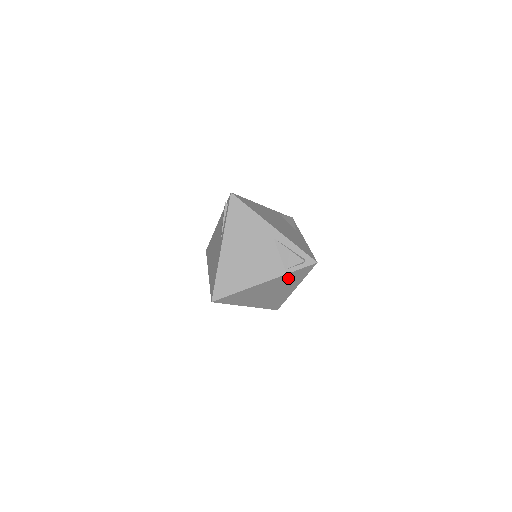
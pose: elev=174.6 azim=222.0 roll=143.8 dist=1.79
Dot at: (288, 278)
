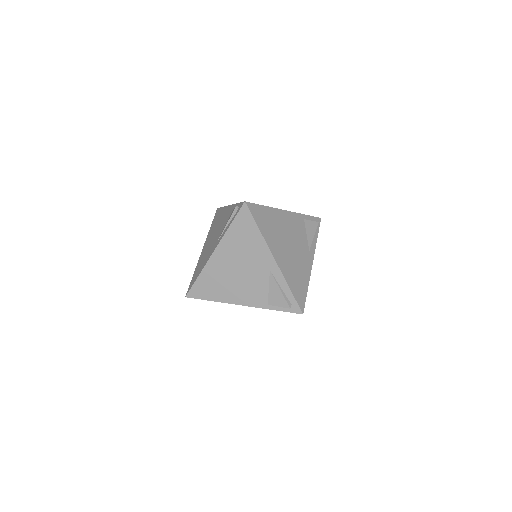
Dot at: occluded
